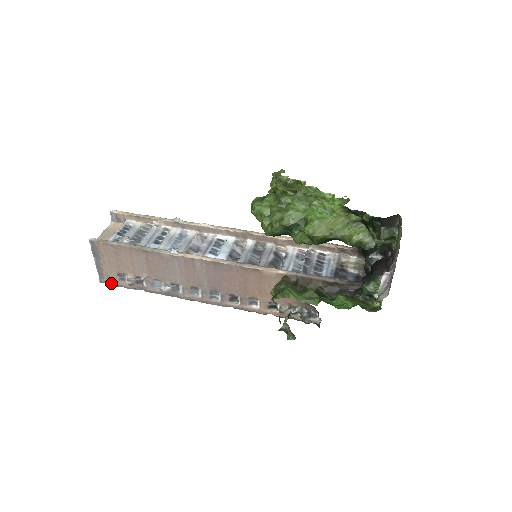
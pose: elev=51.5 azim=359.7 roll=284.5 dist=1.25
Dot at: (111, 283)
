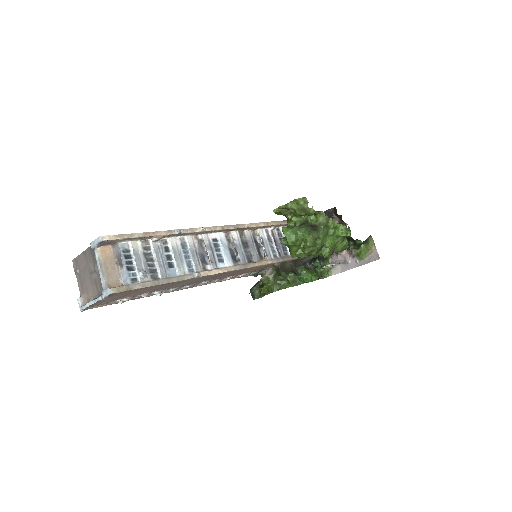
Dot at: (96, 307)
